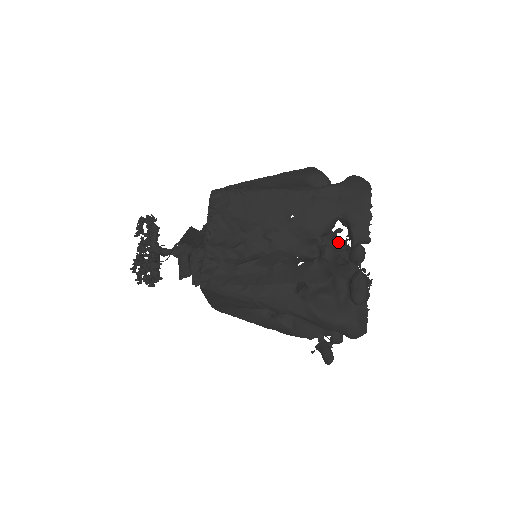
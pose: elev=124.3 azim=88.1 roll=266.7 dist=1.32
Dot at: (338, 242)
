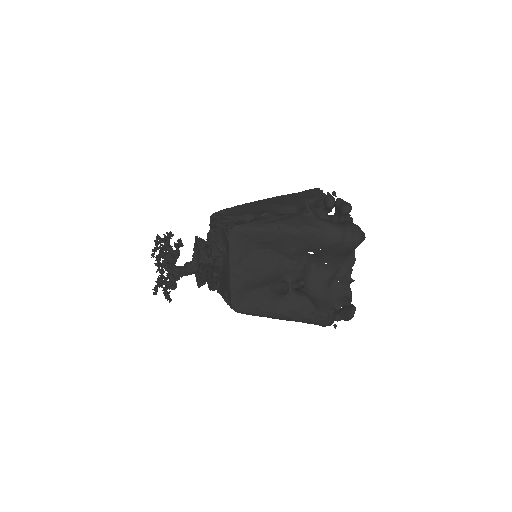
Dot at: occluded
